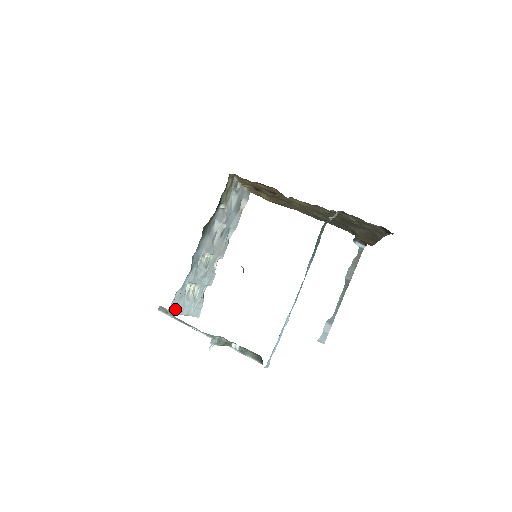
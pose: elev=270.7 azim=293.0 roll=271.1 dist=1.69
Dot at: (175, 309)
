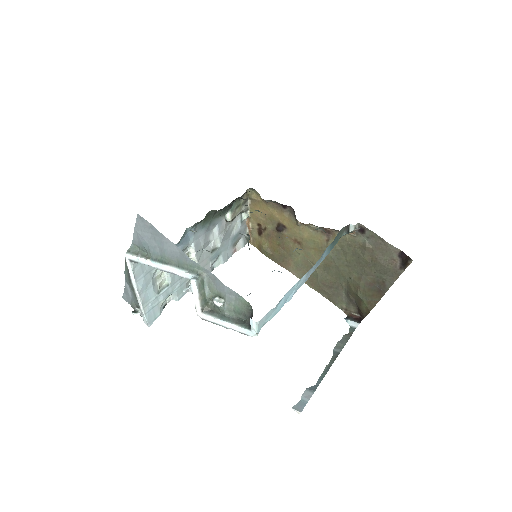
Dot at: (138, 276)
